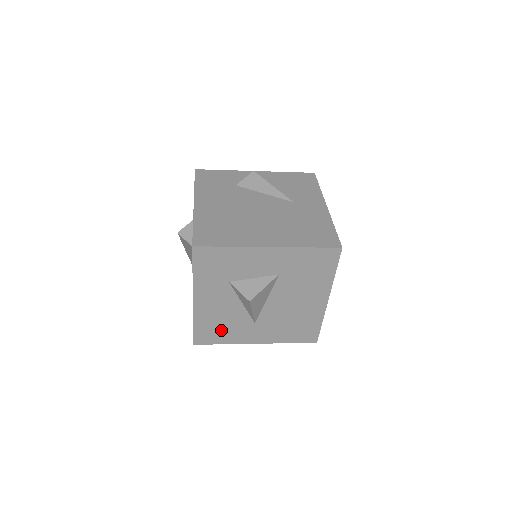
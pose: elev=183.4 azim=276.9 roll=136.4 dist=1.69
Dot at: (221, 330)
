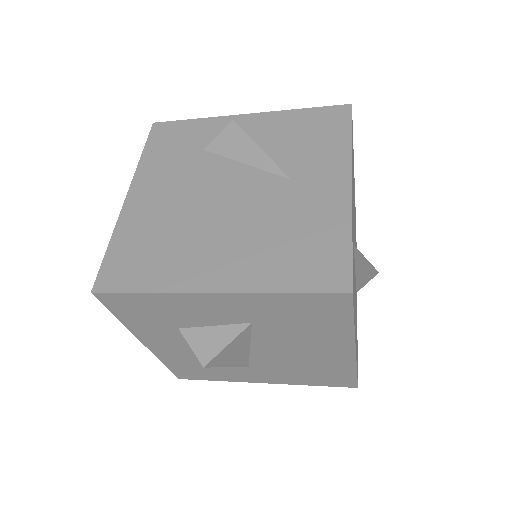
Dot at: (205, 369)
